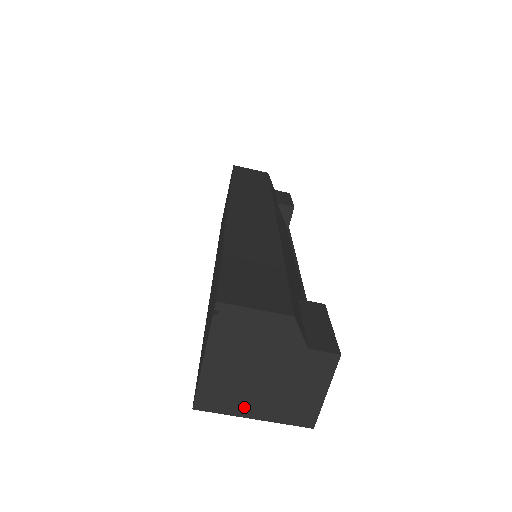
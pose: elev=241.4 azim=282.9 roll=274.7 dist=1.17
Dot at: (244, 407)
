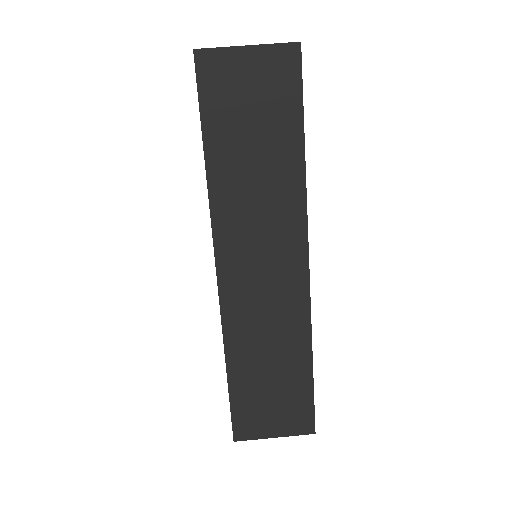
Dot at: occluded
